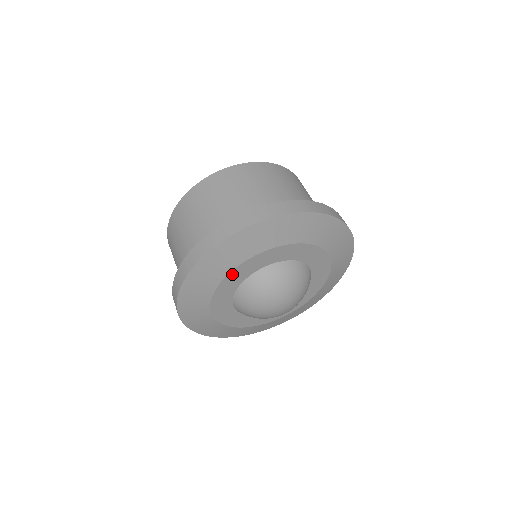
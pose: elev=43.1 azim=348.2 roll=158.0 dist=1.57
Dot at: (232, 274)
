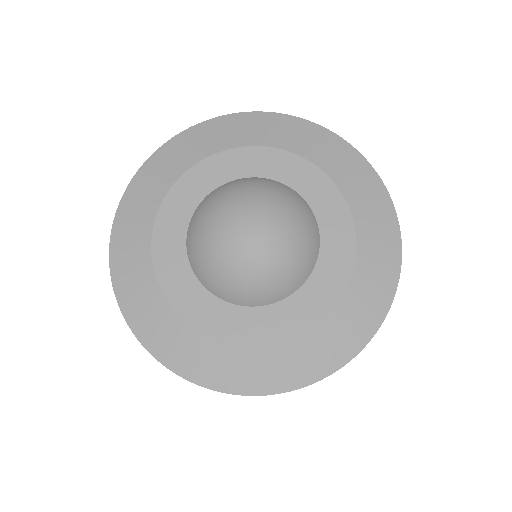
Dot at: (266, 152)
